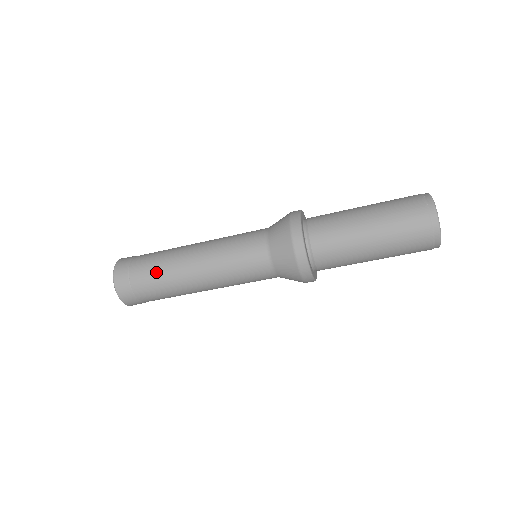
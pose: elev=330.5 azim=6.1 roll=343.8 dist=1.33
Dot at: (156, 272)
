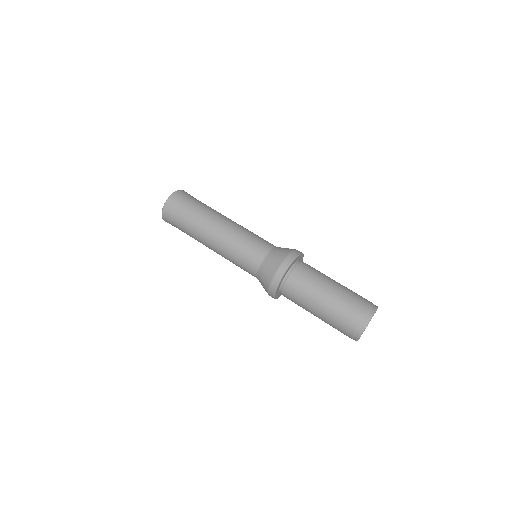
Dot at: (192, 219)
